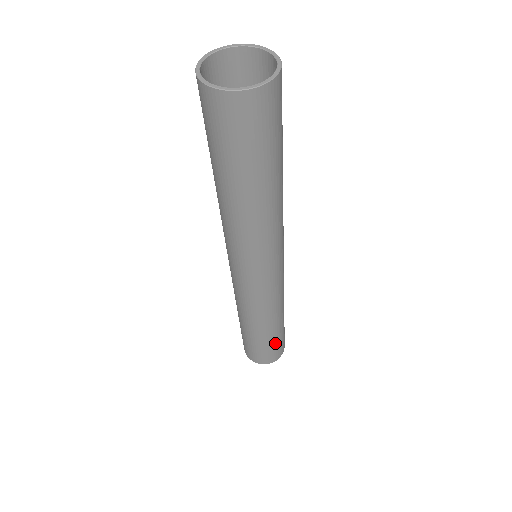
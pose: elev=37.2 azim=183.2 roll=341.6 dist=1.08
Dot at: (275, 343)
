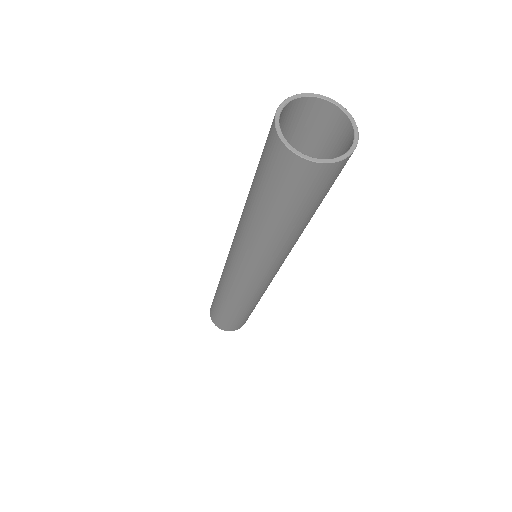
Dot at: (227, 319)
